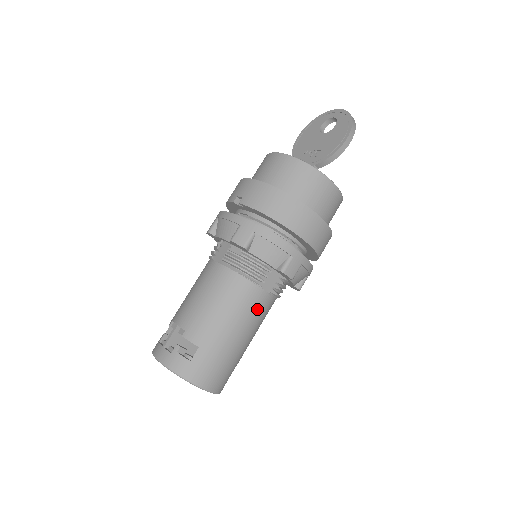
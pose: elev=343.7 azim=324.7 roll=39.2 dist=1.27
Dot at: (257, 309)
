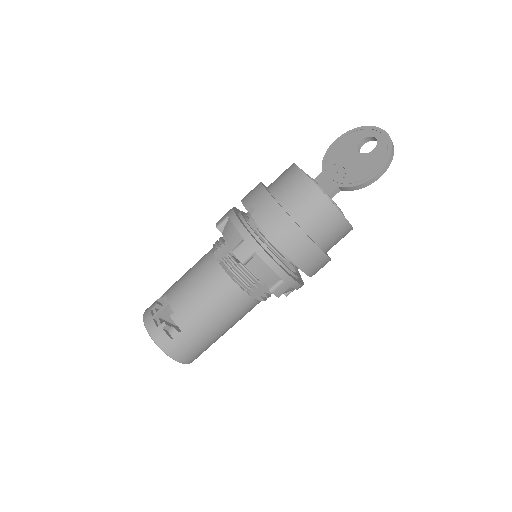
Dot at: (241, 310)
